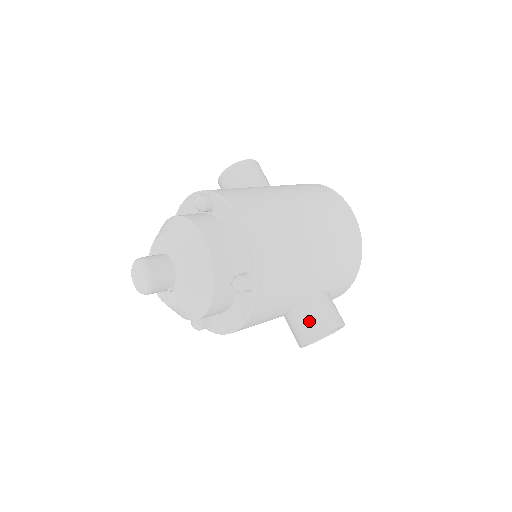
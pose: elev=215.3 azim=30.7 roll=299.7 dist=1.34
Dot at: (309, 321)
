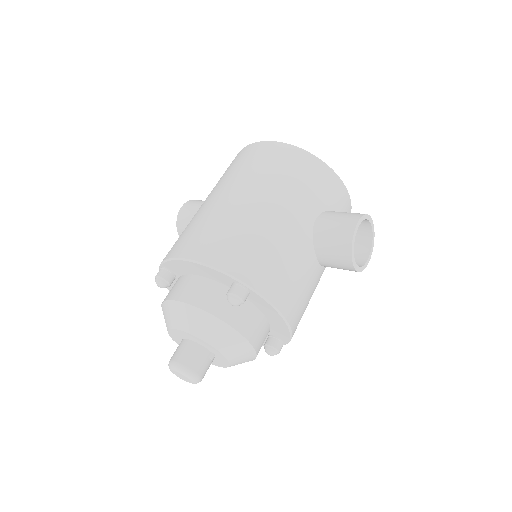
Dot at: (333, 249)
